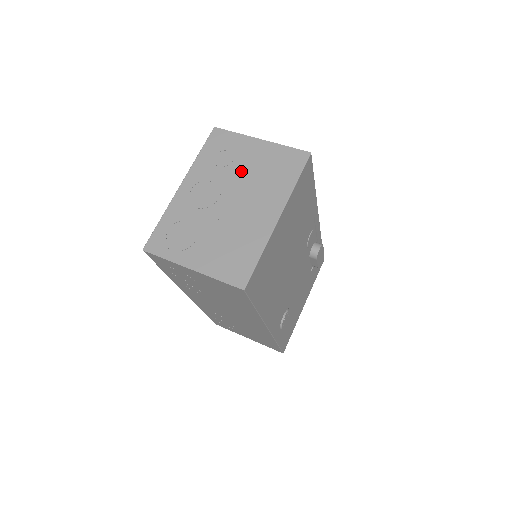
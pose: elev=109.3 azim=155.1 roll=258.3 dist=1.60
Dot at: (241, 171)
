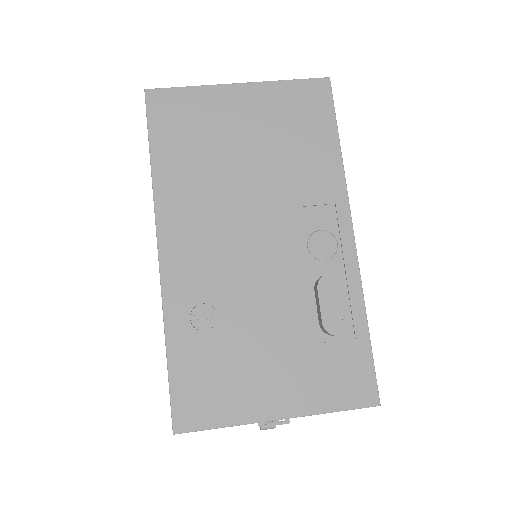
Dot at: occluded
